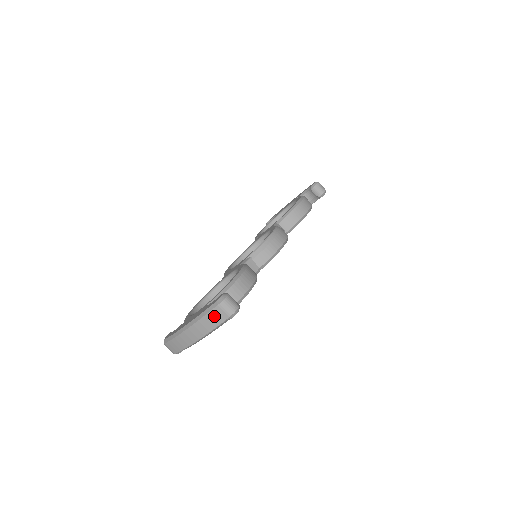
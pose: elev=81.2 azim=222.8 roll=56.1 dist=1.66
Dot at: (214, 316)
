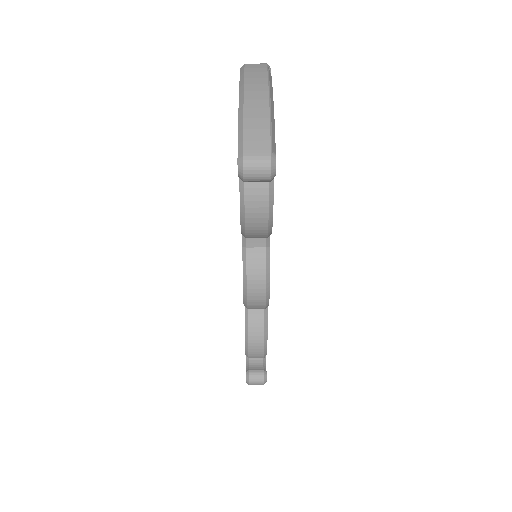
Dot at: (253, 68)
